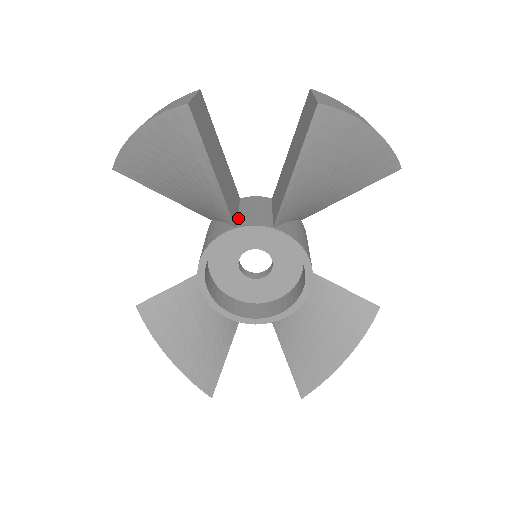
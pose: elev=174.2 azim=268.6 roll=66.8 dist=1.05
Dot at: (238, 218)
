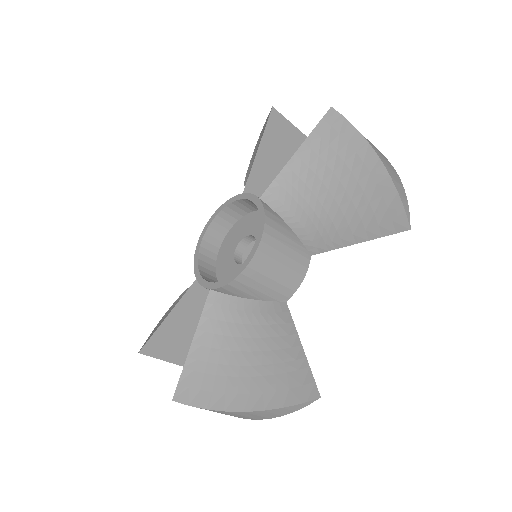
Dot at: occluded
